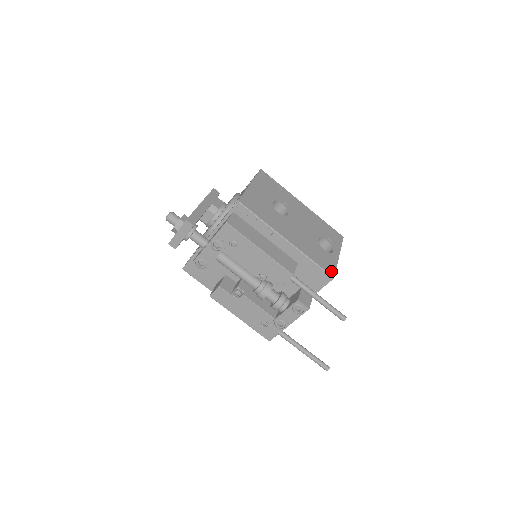
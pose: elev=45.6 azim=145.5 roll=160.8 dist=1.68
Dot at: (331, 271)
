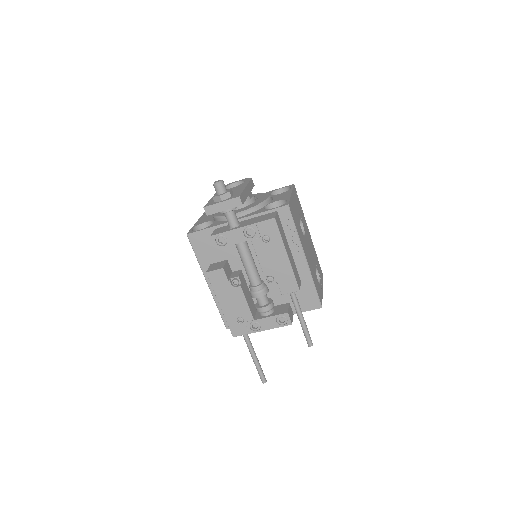
Dot at: (321, 300)
